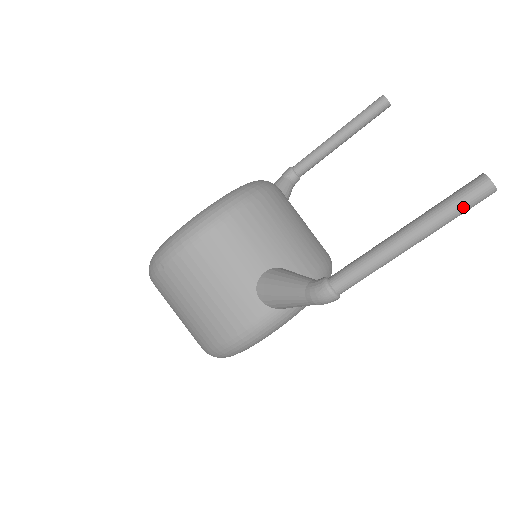
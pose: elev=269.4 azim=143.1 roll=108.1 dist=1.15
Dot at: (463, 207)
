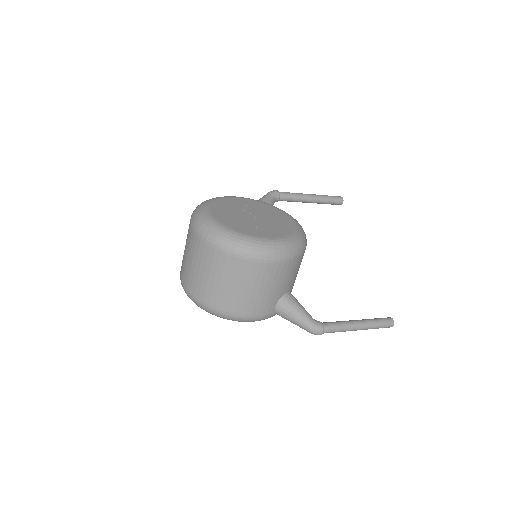
Dot at: occluded
